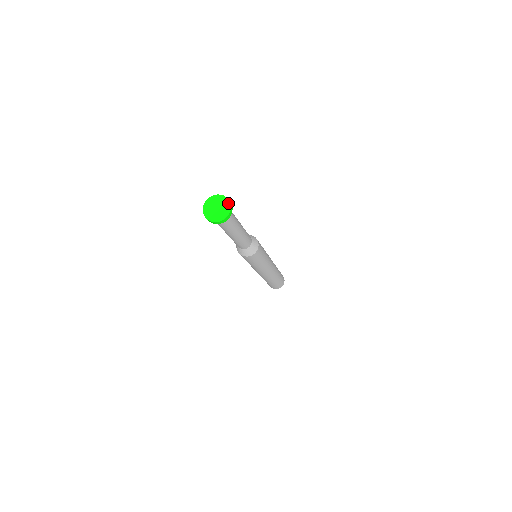
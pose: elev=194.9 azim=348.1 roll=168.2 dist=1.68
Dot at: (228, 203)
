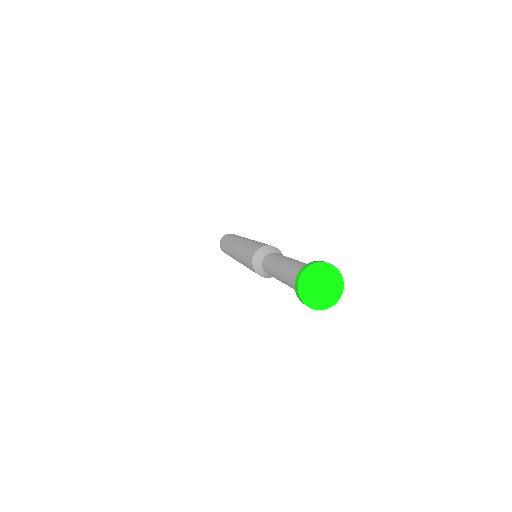
Dot at: (336, 273)
